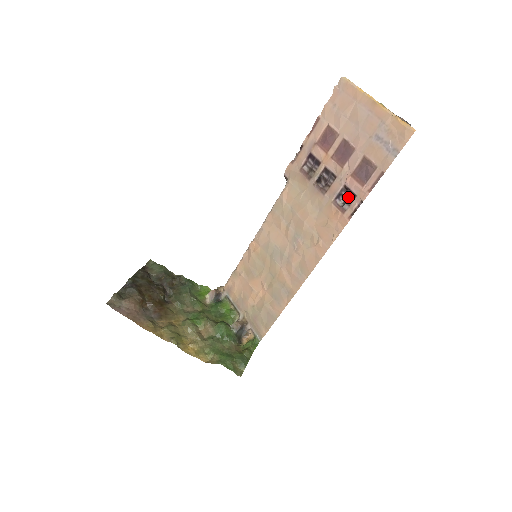
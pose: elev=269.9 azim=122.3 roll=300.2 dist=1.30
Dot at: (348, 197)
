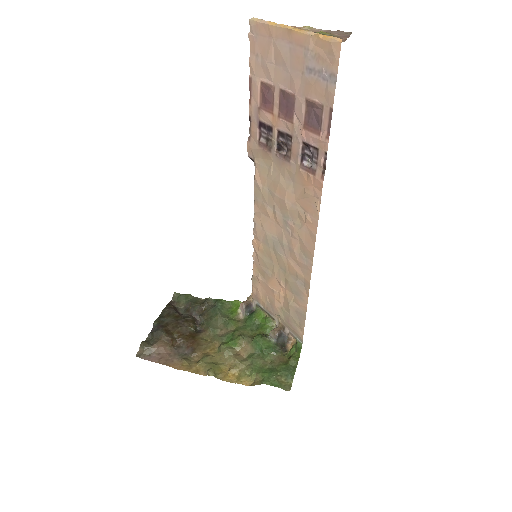
Dot at: (312, 154)
